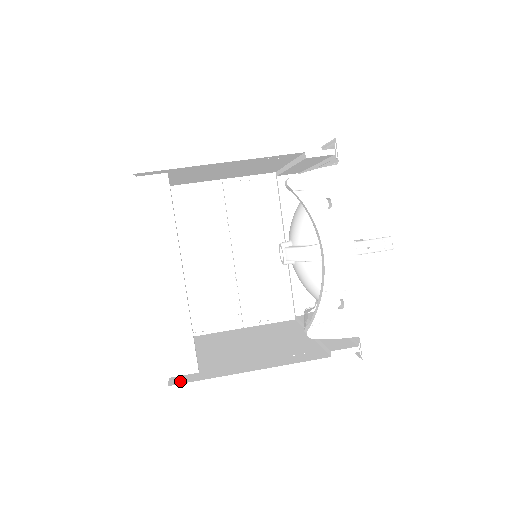
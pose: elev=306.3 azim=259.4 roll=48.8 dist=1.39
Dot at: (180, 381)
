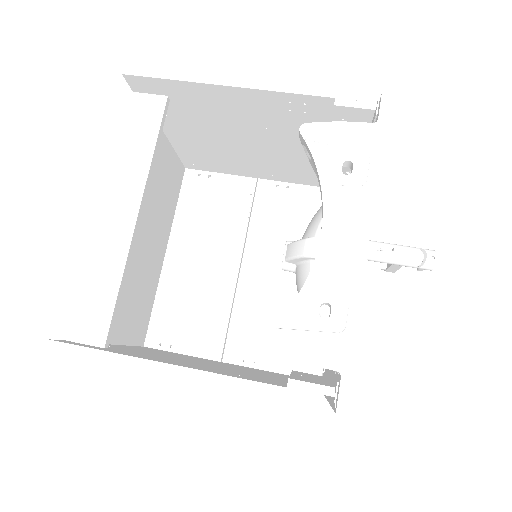
Dot at: (69, 342)
